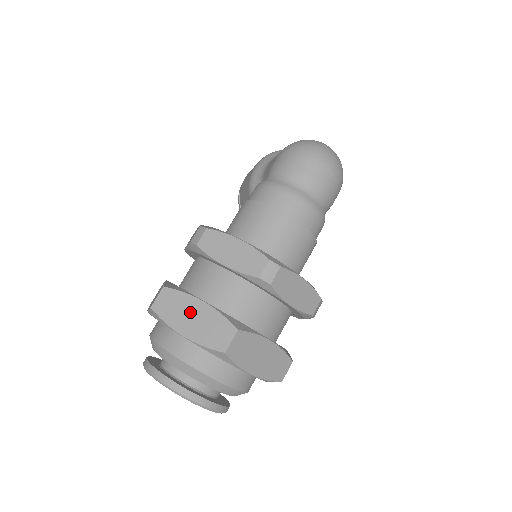
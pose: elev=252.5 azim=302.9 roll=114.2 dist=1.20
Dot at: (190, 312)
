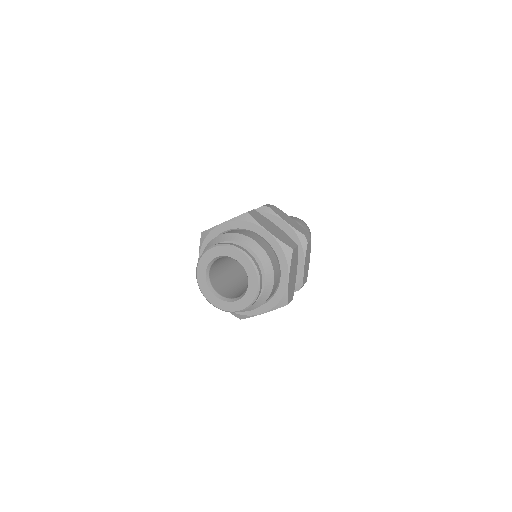
Dot at: (271, 226)
